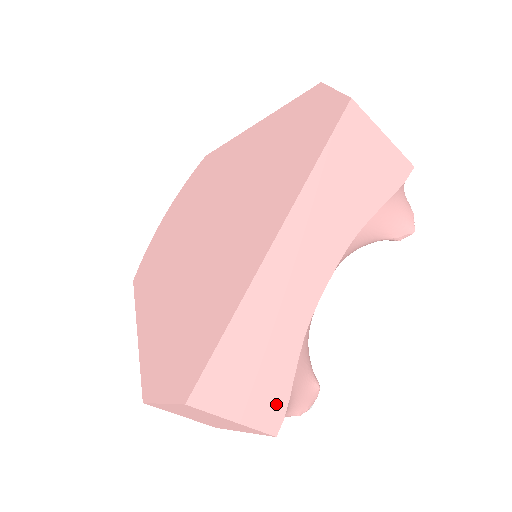
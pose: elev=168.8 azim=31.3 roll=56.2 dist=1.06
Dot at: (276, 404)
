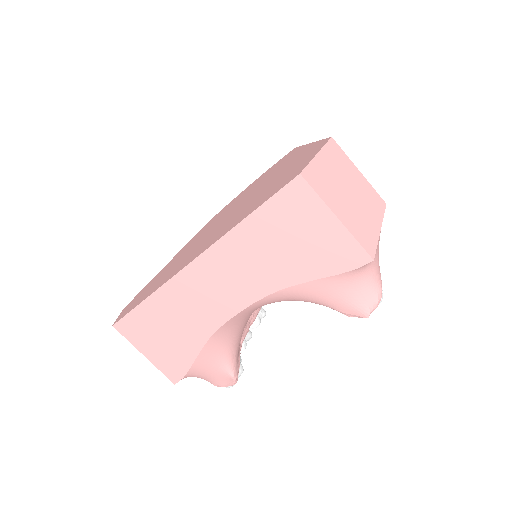
Dot at: (178, 365)
